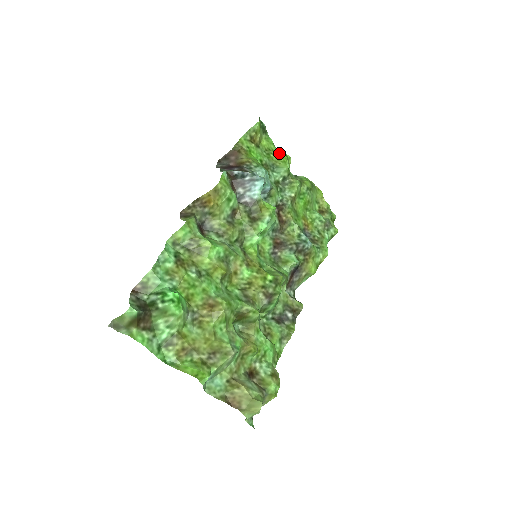
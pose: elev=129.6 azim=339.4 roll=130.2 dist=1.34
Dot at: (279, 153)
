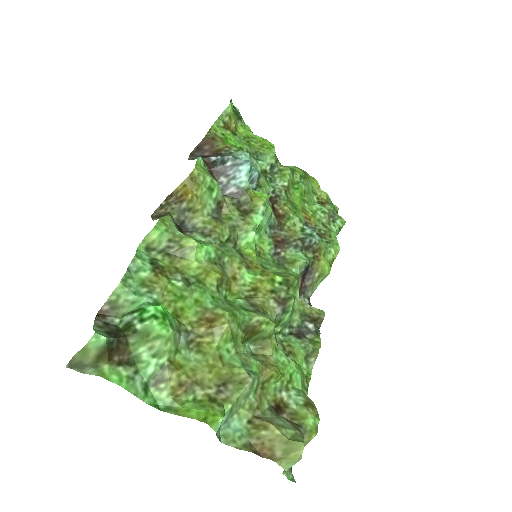
Dot at: (260, 140)
